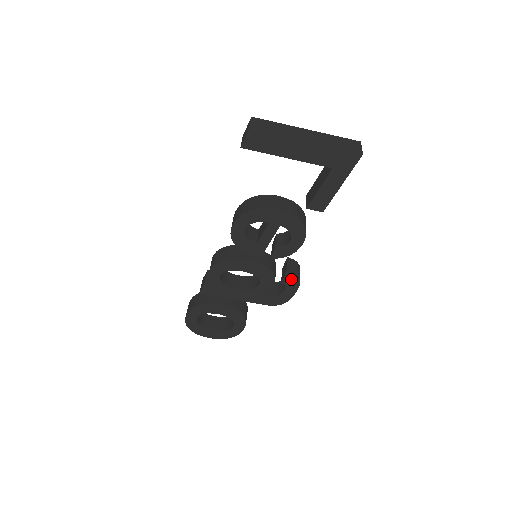
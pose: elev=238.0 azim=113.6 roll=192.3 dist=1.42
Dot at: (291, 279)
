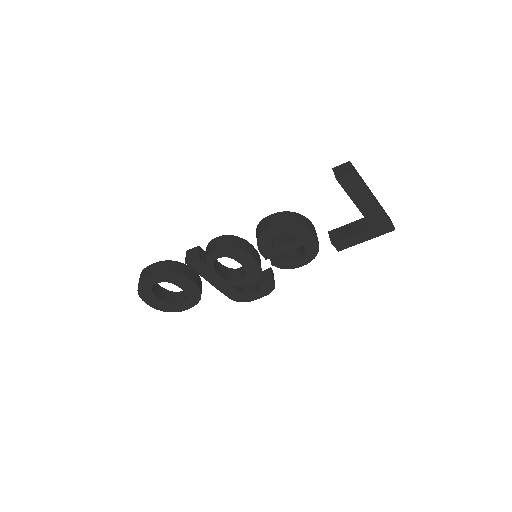
Dot at: (269, 286)
